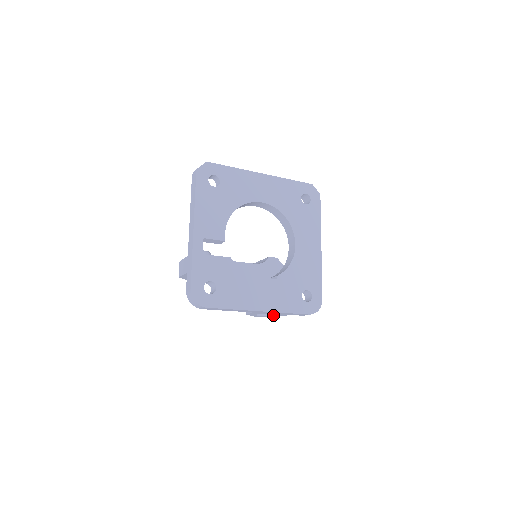
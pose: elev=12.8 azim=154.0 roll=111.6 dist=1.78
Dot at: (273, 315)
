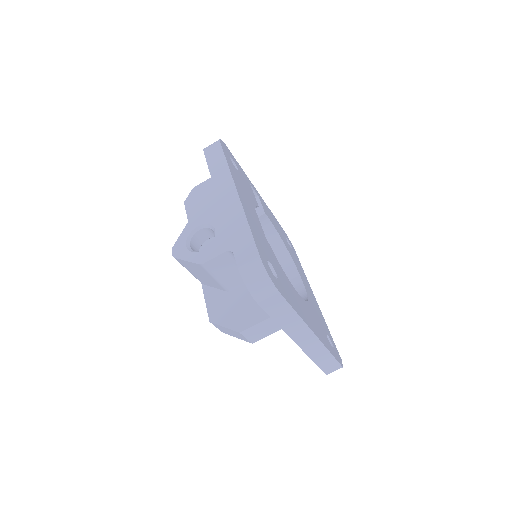
Dot at: (203, 250)
